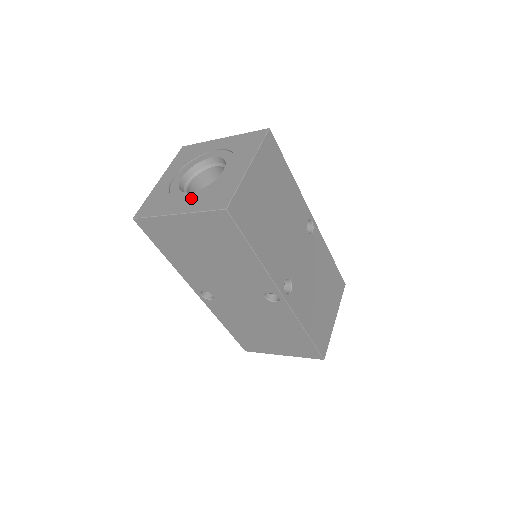
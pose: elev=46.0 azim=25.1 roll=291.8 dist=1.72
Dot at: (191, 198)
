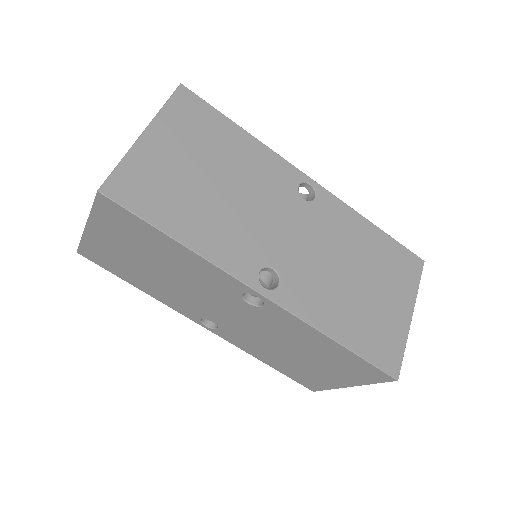
Dot at: occluded
